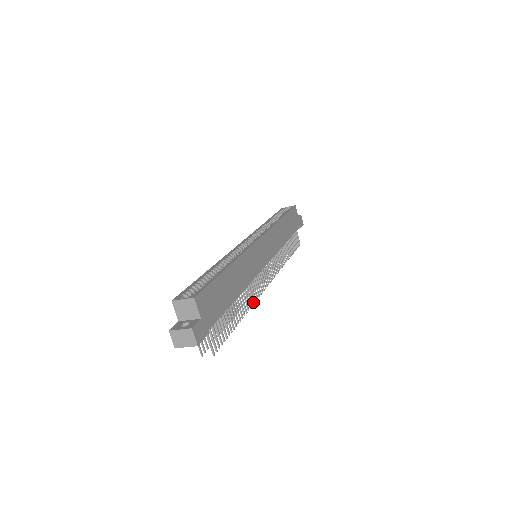
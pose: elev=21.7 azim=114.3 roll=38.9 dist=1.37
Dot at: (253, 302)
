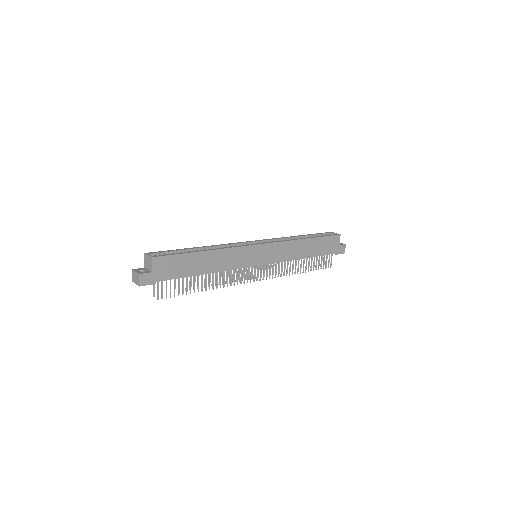
Dot at: (227, 285)
